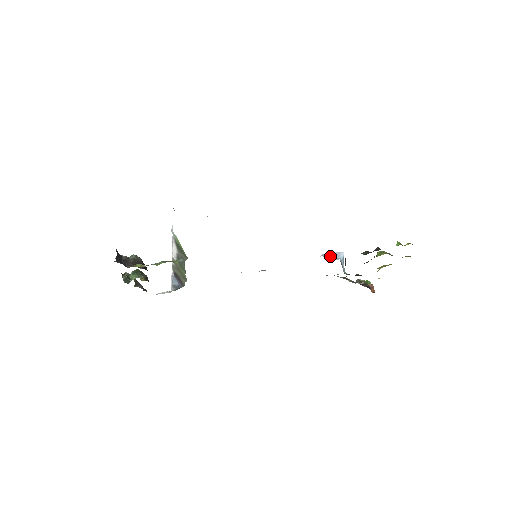
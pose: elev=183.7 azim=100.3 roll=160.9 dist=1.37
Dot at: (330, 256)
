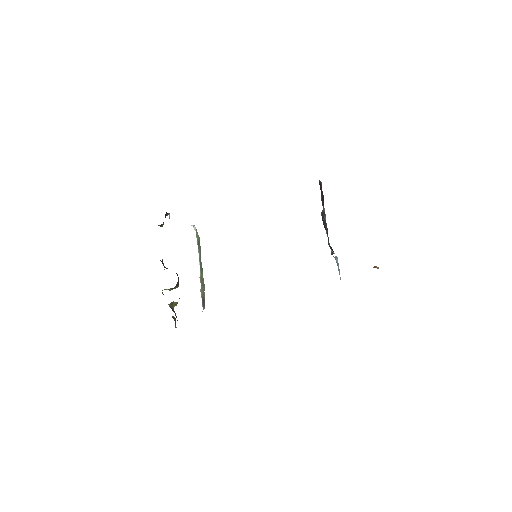
Dot at: occluded
